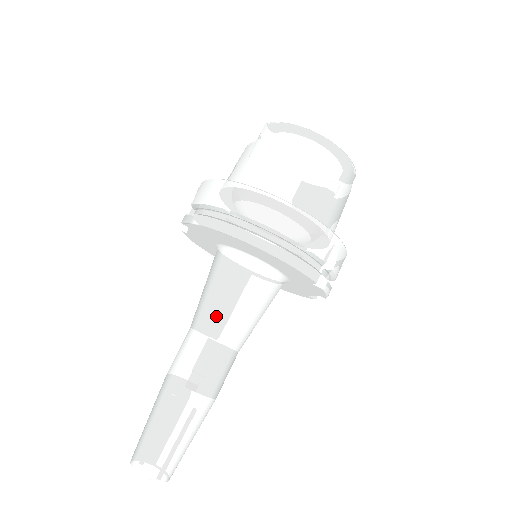
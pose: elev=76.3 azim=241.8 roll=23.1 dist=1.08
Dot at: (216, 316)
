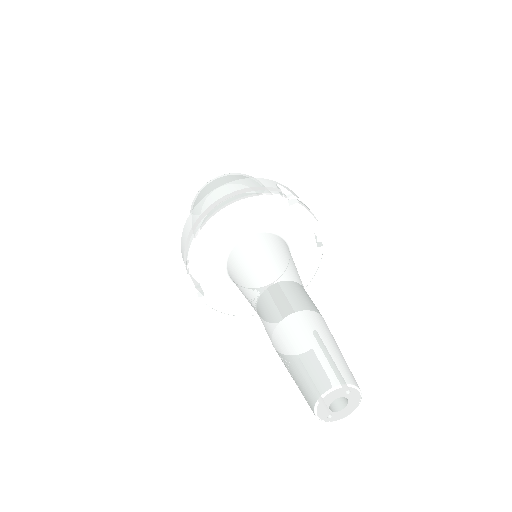
Dot at: (258, 276)
